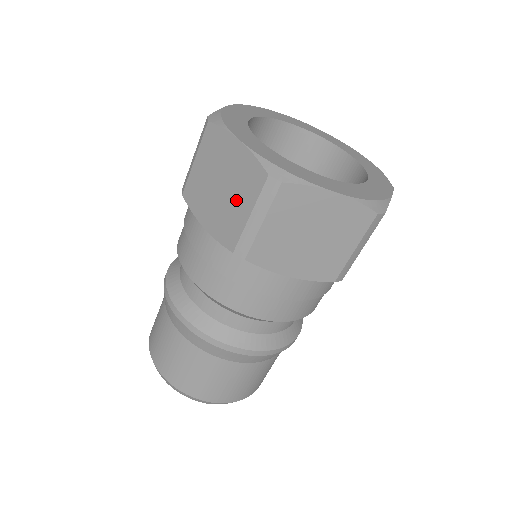
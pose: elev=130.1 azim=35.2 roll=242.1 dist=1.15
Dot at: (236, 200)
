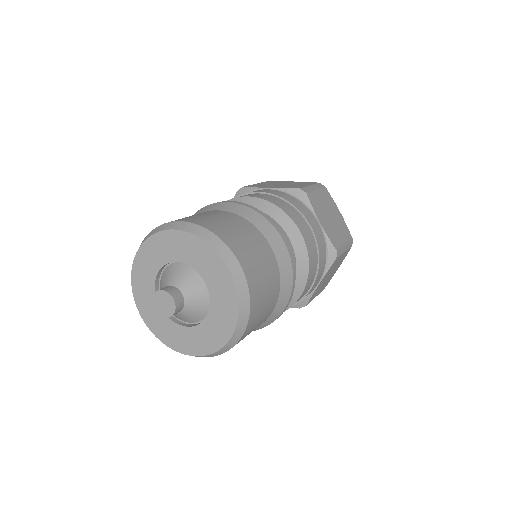
Dot at: (297, 185)
